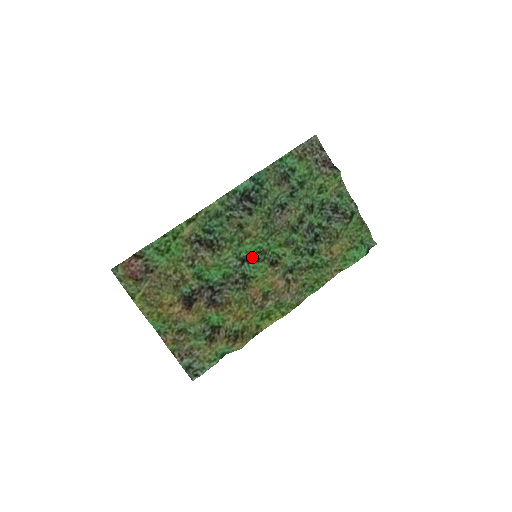
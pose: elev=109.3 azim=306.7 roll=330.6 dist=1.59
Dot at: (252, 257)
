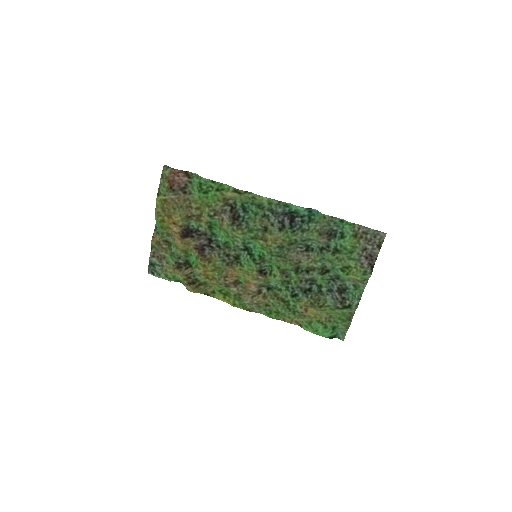
Dot at: (254, 253)
